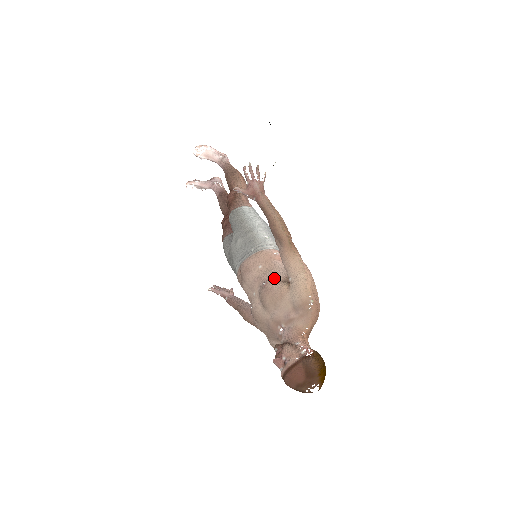
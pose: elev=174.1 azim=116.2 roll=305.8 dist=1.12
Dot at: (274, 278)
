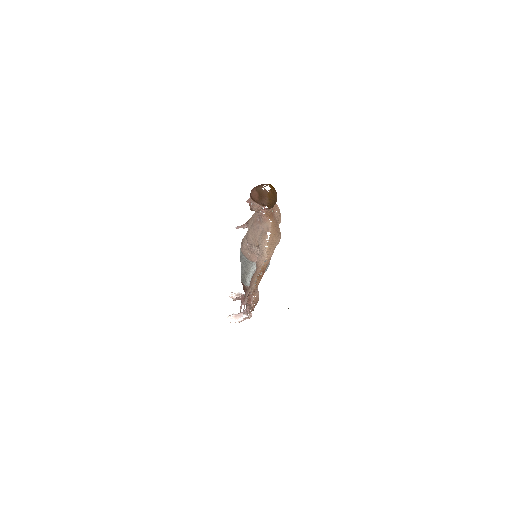
Dot at: occluded
